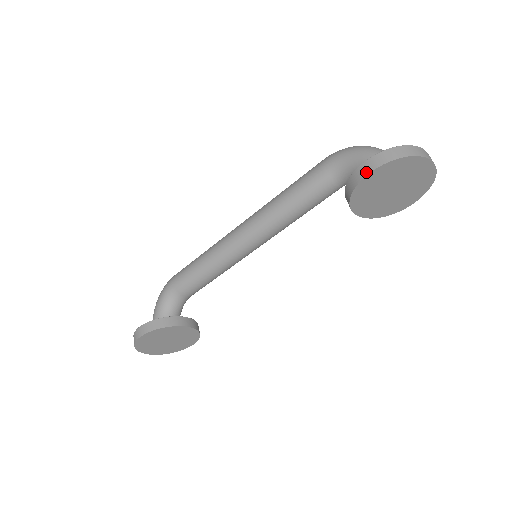
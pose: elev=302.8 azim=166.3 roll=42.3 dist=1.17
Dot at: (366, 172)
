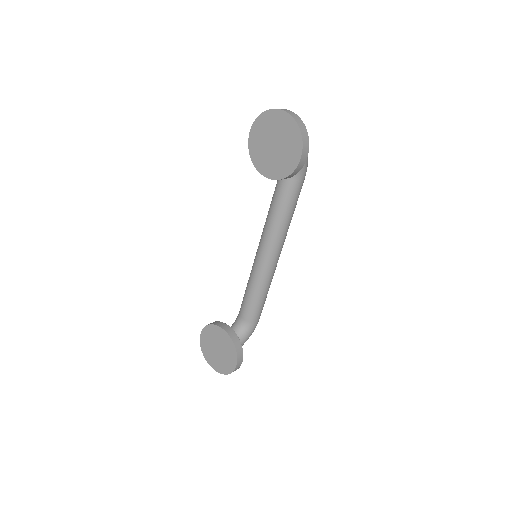
Dot at: (250, 136)
